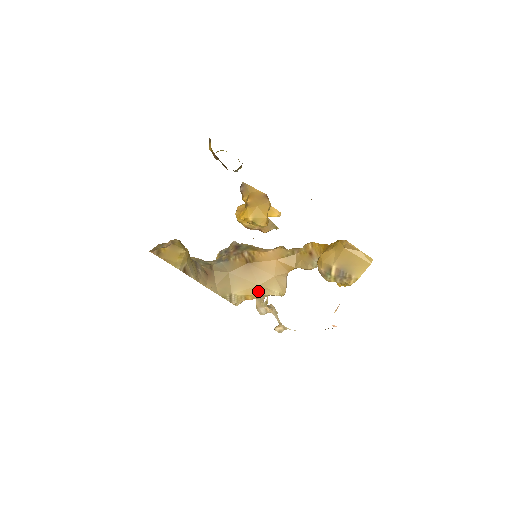
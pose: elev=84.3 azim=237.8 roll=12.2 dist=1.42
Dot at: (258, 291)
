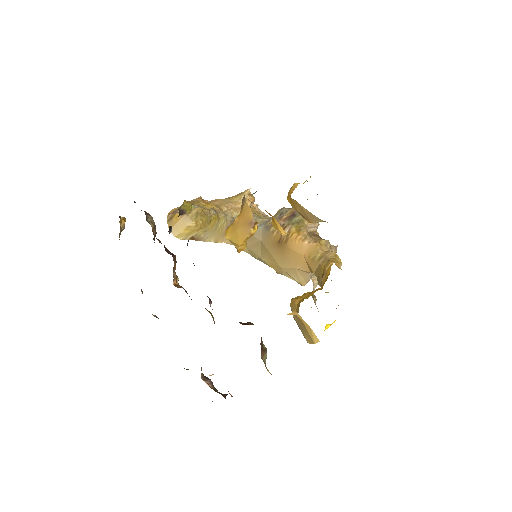
Dot at: (280, 270)
